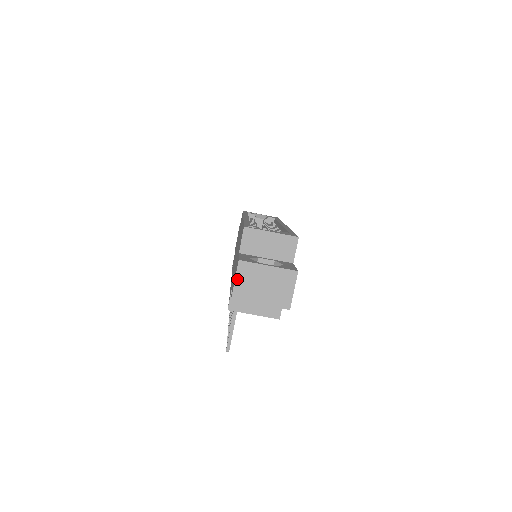
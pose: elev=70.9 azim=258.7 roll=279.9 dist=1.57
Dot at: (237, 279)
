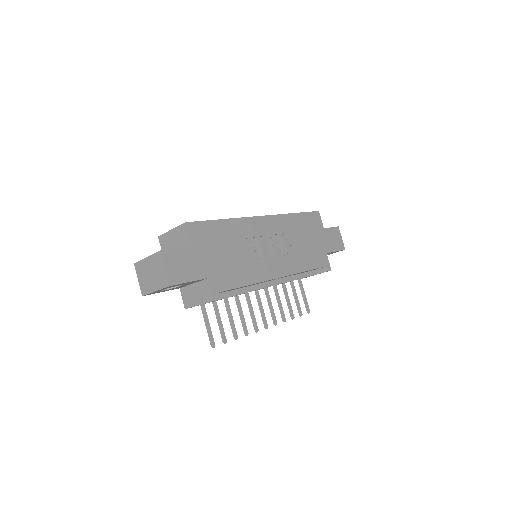
Dot at: (139, 279)
